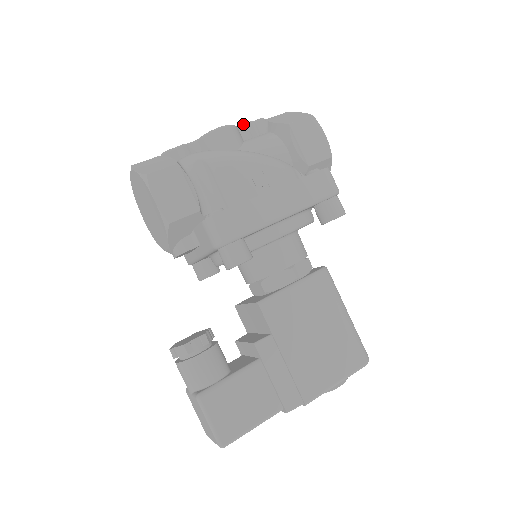
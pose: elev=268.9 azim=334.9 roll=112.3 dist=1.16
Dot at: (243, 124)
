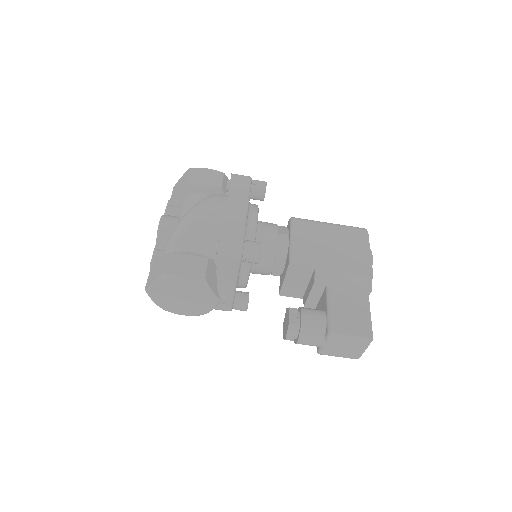
Dot at: (165, 212)
